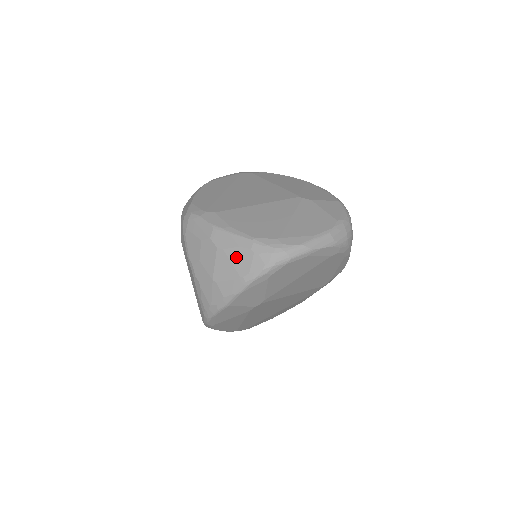
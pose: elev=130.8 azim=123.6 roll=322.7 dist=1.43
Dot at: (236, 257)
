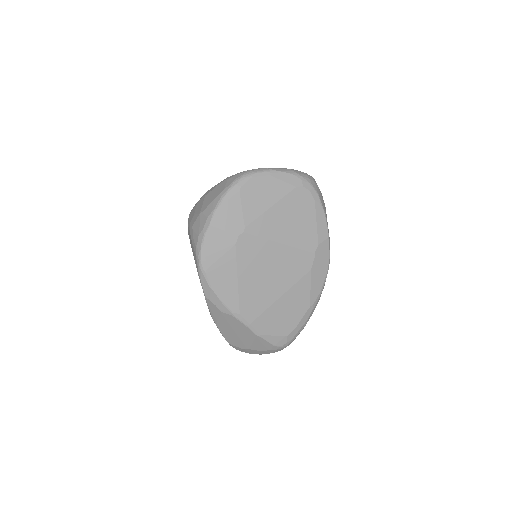
Dot at: (216, 189)
